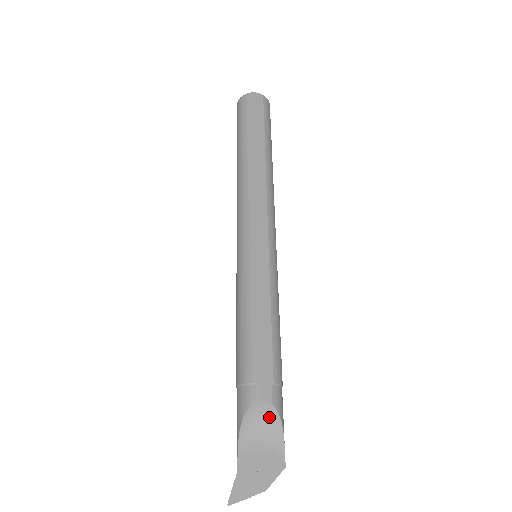
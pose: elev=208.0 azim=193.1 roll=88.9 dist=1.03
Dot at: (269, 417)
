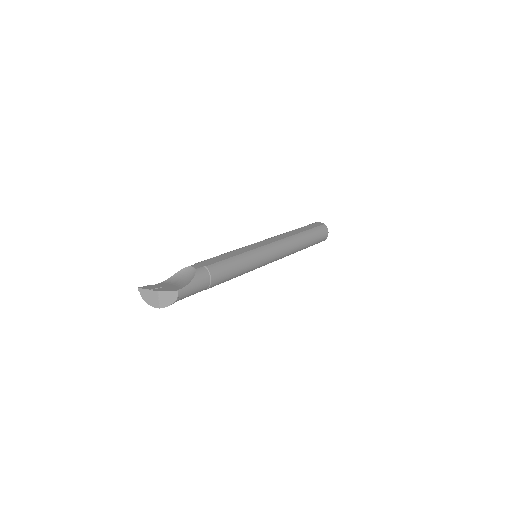
Dot at: (190, 275)
